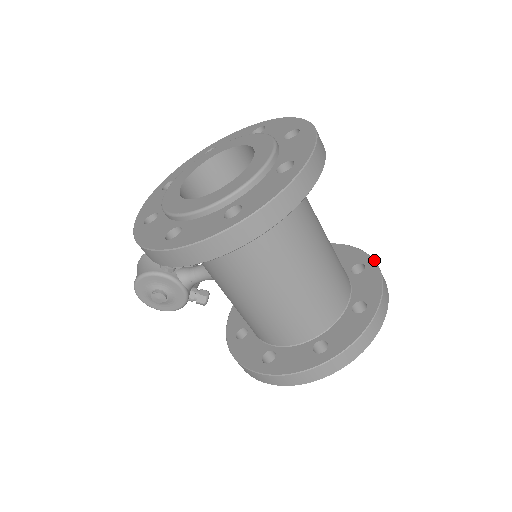
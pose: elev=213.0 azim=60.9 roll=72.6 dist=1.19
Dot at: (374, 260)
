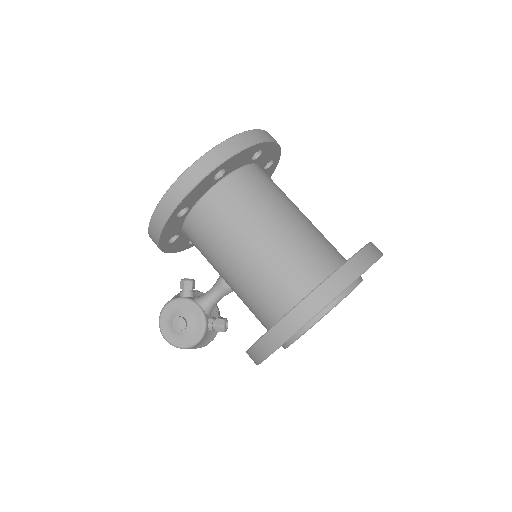
Dot at: occluded
